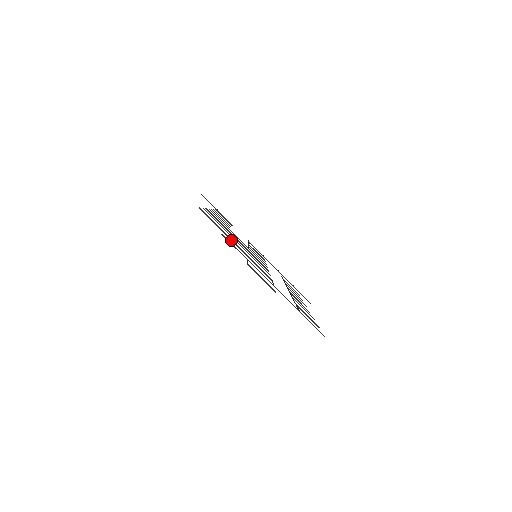
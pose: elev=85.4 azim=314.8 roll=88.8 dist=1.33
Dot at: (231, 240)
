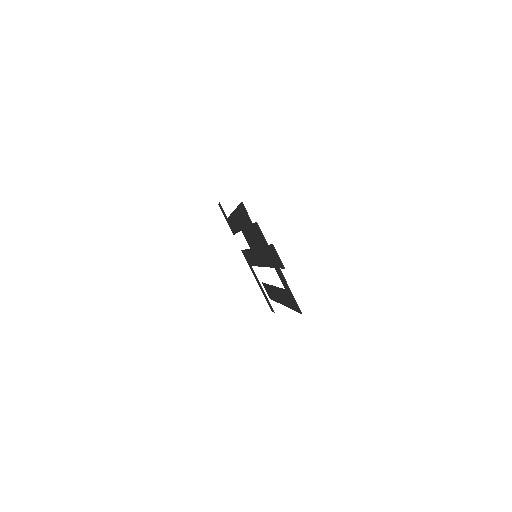
Dot at: (256, 231)
